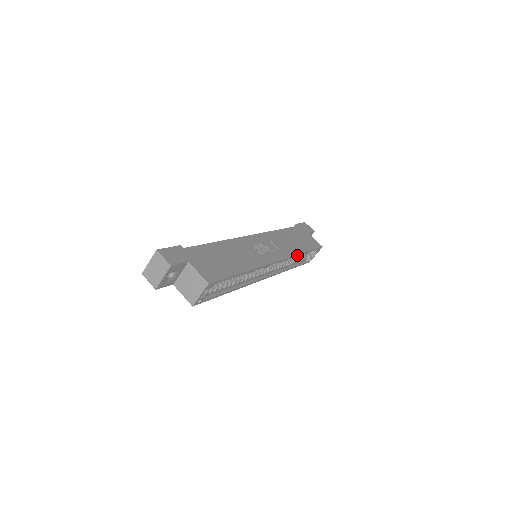
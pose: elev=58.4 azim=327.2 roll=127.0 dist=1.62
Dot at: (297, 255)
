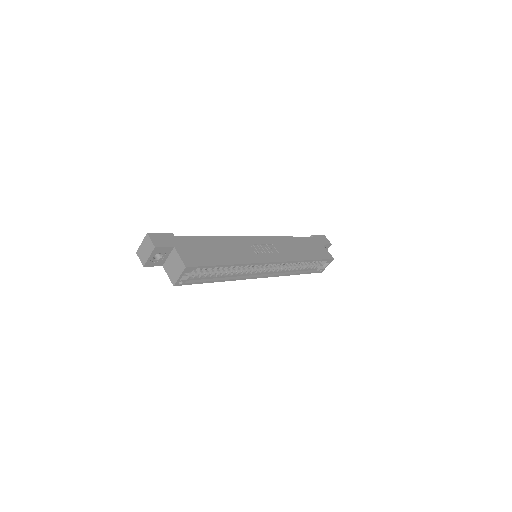
Dot at: (298, 261)
